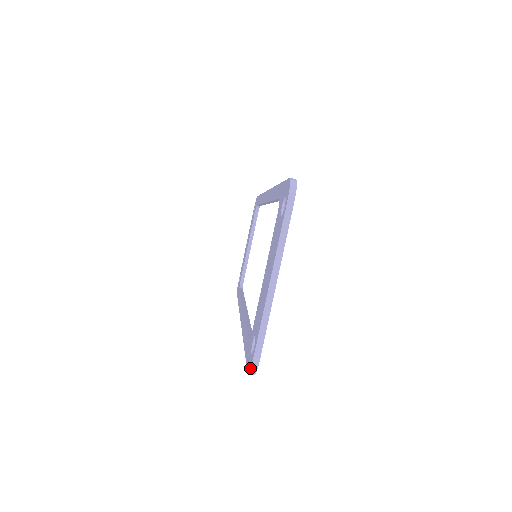
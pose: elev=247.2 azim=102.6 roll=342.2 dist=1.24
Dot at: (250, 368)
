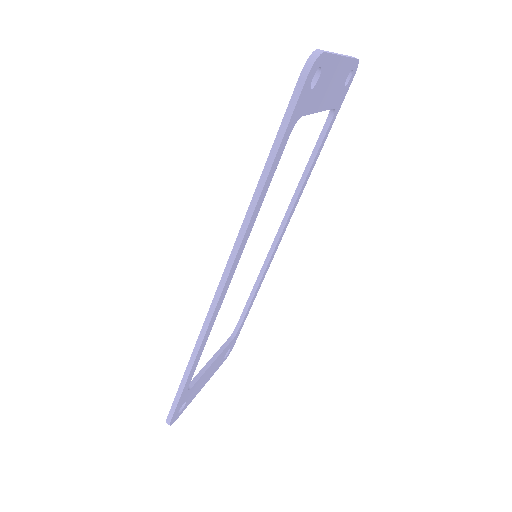
Dot at: (311, 54)
